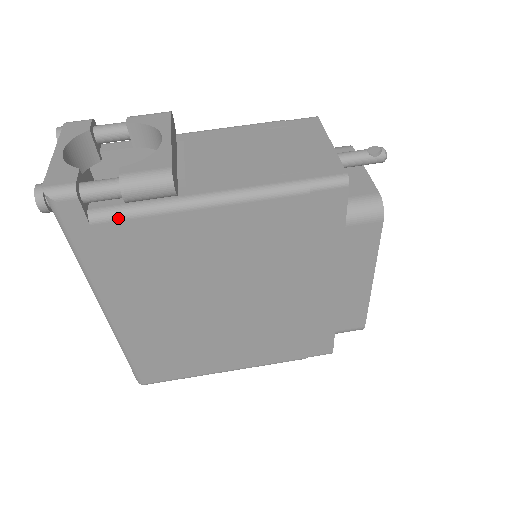
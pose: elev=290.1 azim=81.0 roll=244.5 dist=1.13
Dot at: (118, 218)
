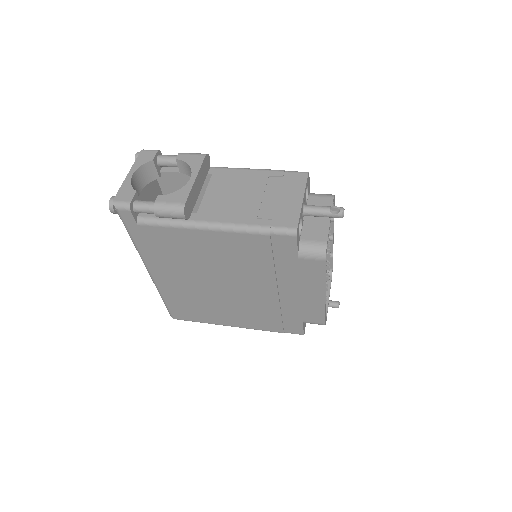
Dot at: (153, 225)
